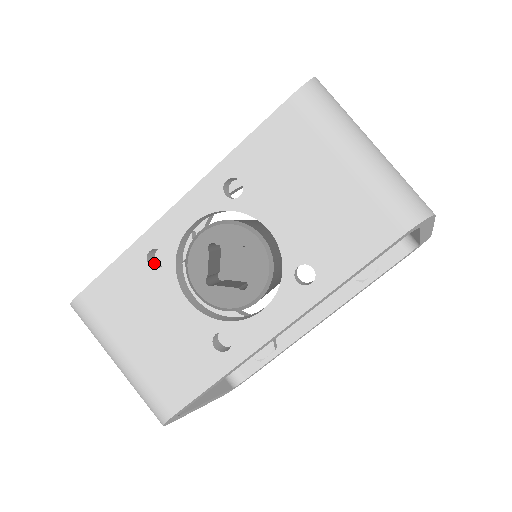
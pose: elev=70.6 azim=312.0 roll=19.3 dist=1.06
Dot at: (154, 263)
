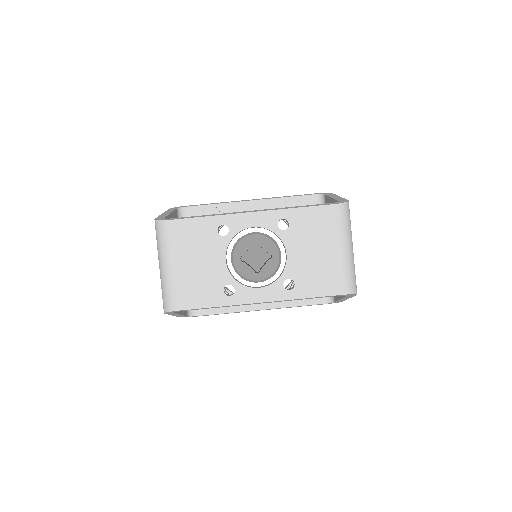
Dot at: (218, 231)
